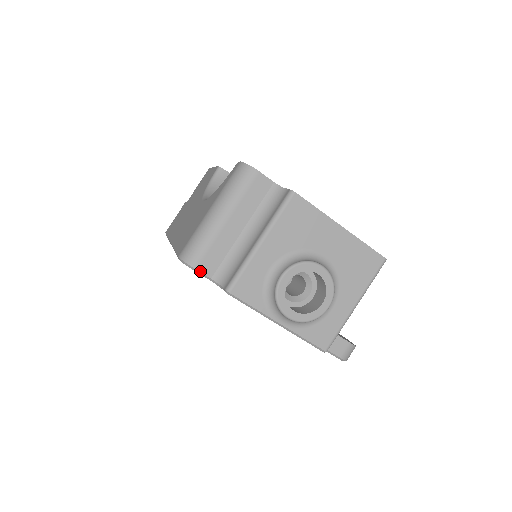
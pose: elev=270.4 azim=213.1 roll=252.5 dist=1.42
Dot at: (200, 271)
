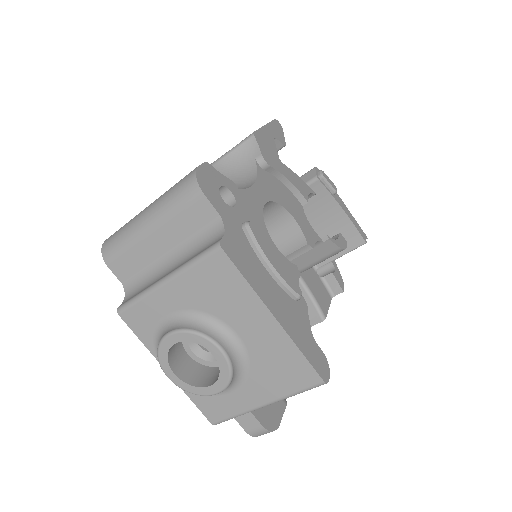
Dot at: (112, 270)
